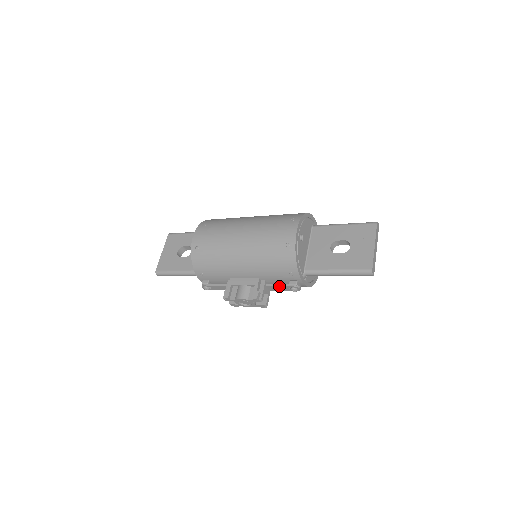
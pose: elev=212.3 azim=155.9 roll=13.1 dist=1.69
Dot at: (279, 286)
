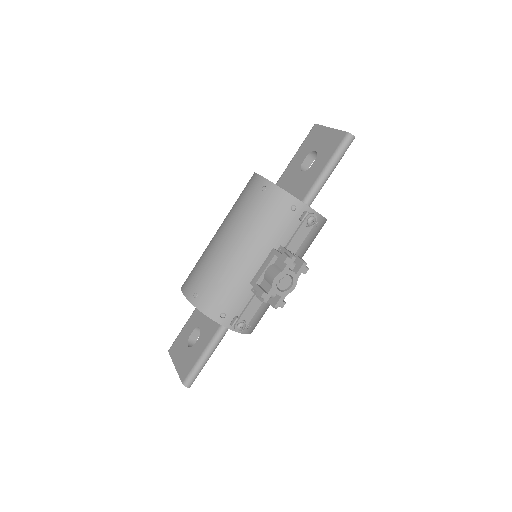
Dot at: (296, 233)
